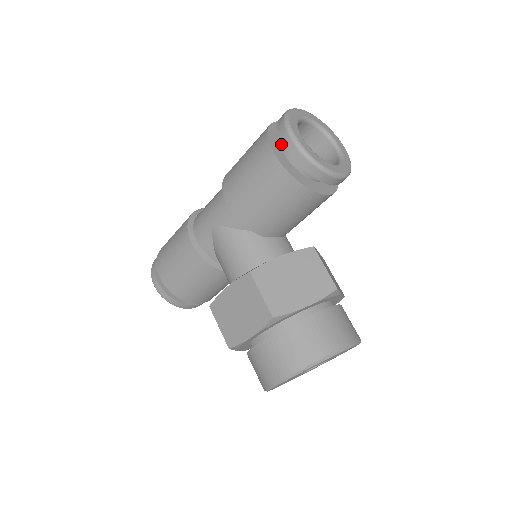
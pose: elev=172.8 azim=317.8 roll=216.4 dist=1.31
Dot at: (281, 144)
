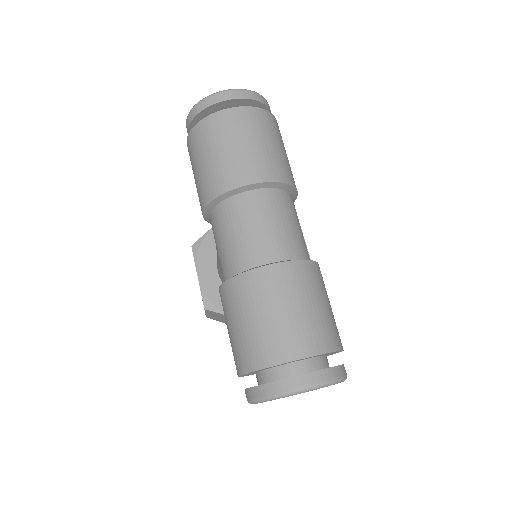
Dot at: (259, 373)
